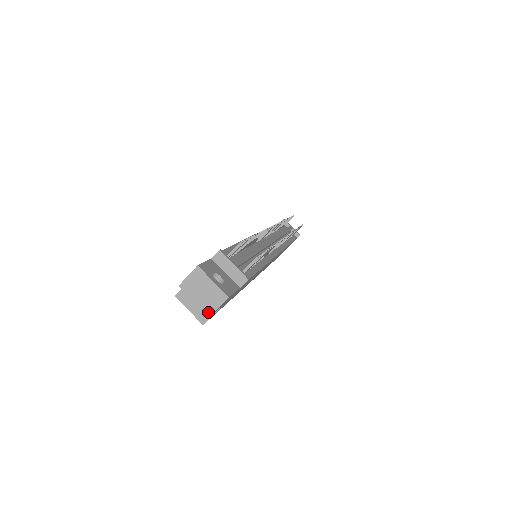
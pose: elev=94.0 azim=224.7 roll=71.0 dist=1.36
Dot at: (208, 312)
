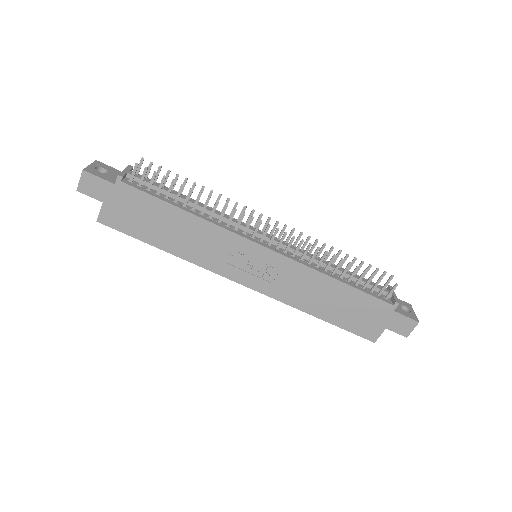
Dot at: (78, 187)
